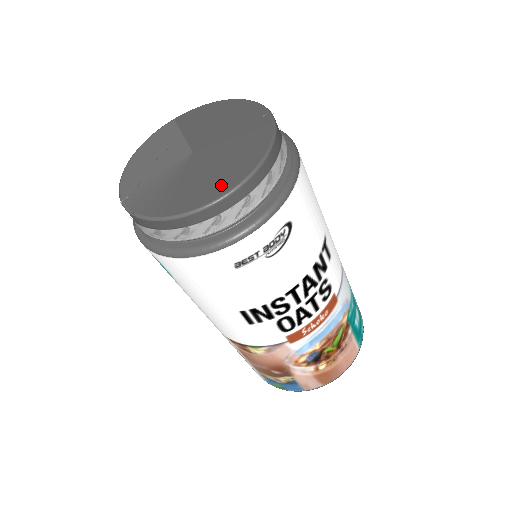
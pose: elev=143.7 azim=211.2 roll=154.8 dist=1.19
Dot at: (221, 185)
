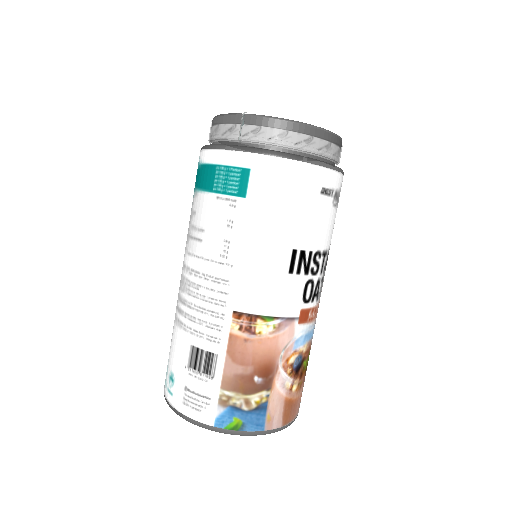
Dot at: occluded
